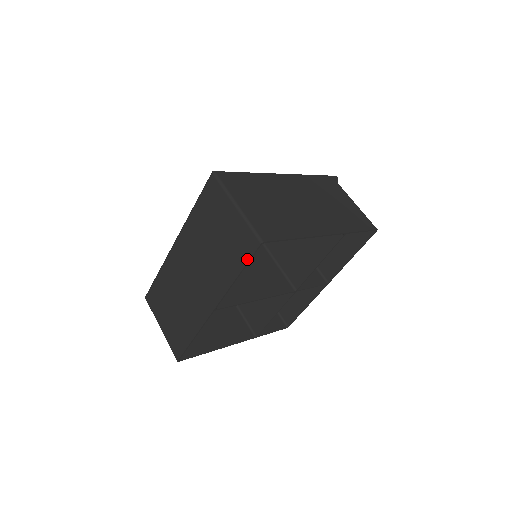
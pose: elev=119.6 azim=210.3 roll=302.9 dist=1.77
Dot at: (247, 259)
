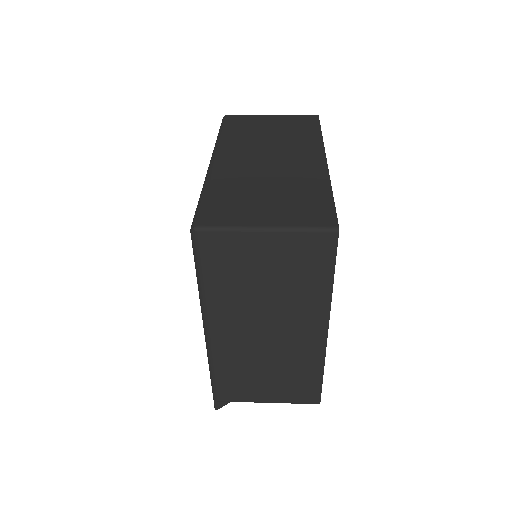
Dot at: (317, 123)
